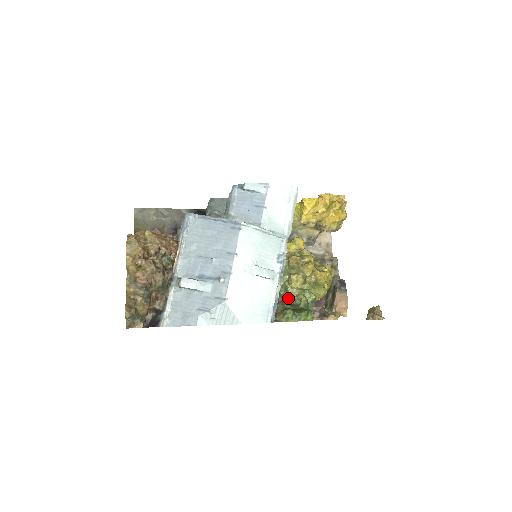
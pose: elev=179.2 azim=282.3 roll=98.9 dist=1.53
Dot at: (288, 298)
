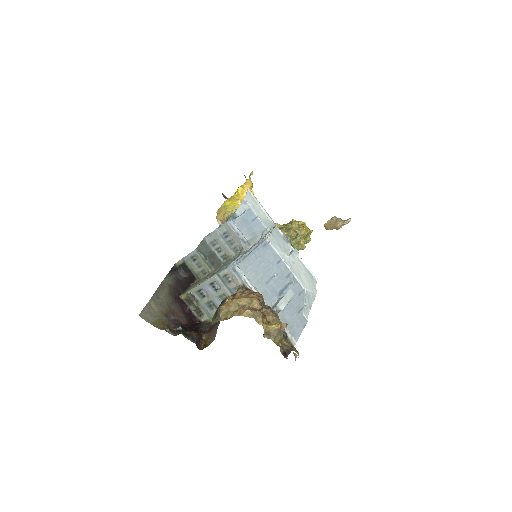
Dot at: occluded
